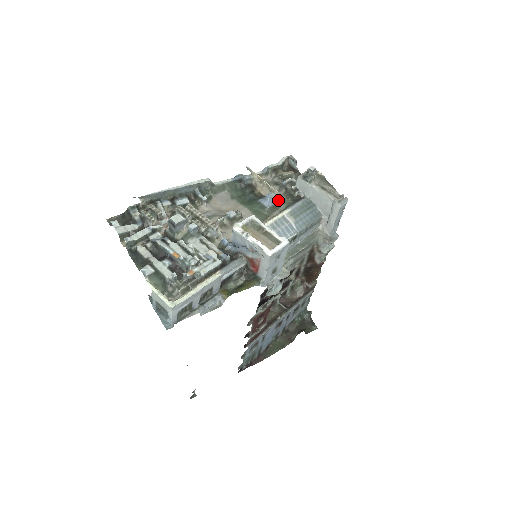
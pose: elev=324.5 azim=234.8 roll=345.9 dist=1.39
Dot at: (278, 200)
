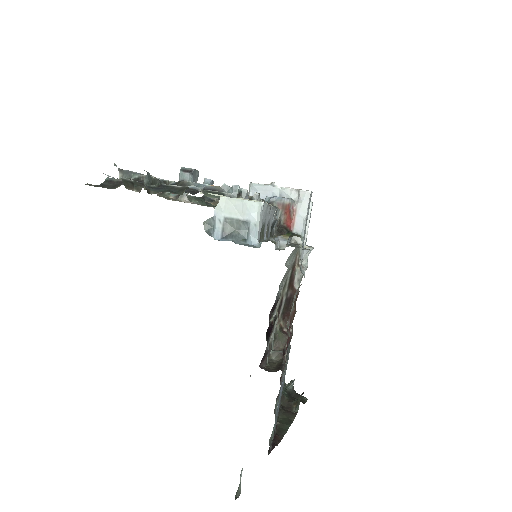
Dot at: occluded
